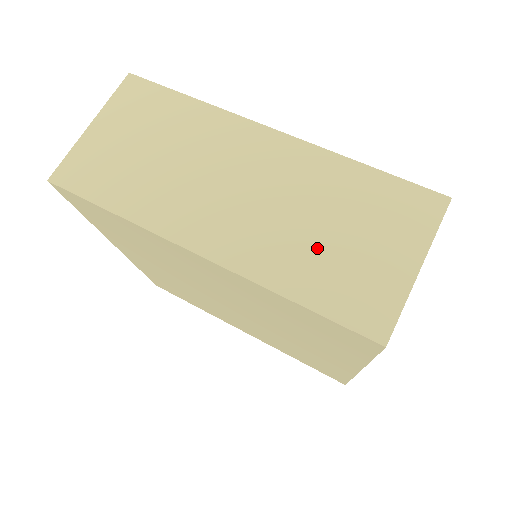
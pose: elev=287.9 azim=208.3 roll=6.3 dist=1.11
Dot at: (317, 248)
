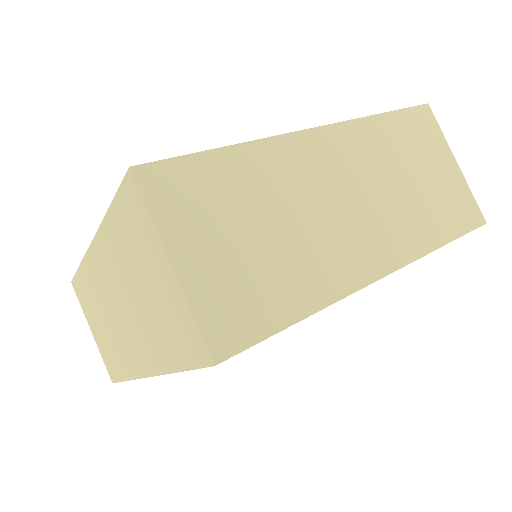
Dot at: (150, 315)
